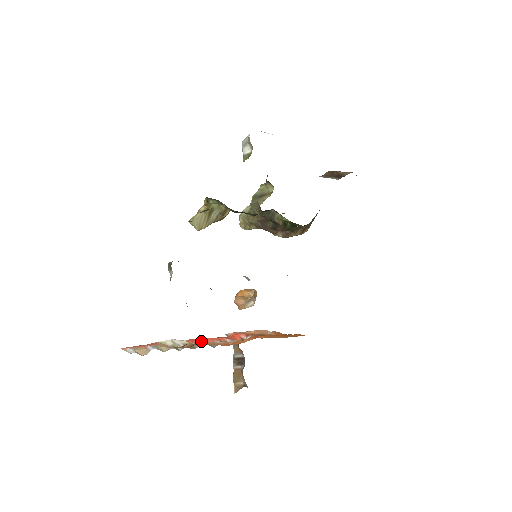
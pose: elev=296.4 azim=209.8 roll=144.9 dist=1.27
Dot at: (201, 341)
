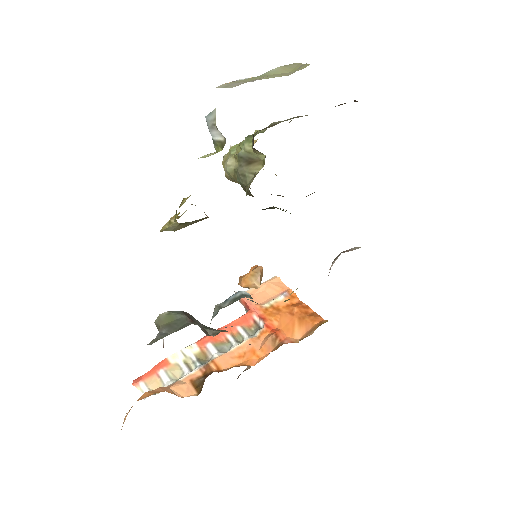
Dot at: (212, 343)
